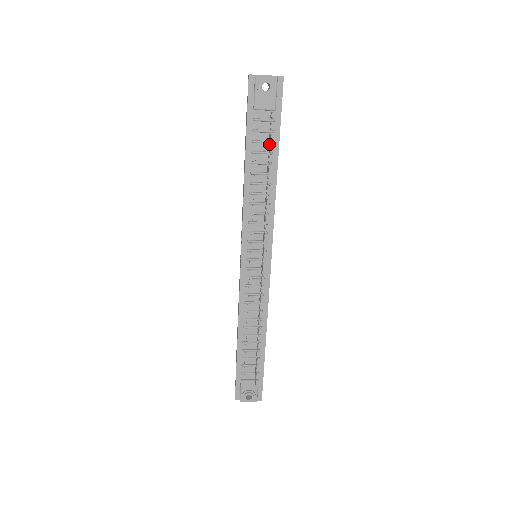
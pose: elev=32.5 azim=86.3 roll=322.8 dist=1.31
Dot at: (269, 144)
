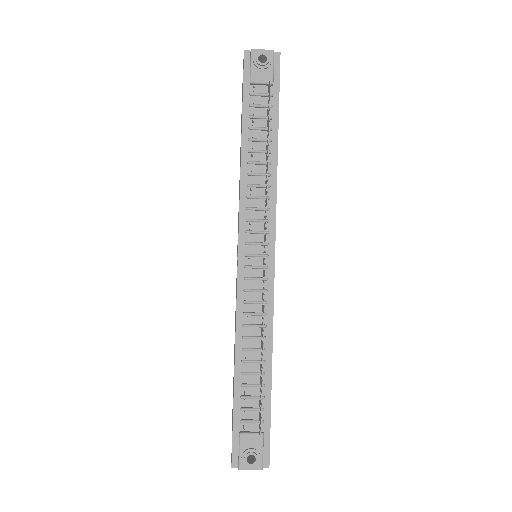
Dot at: (267, 120)
